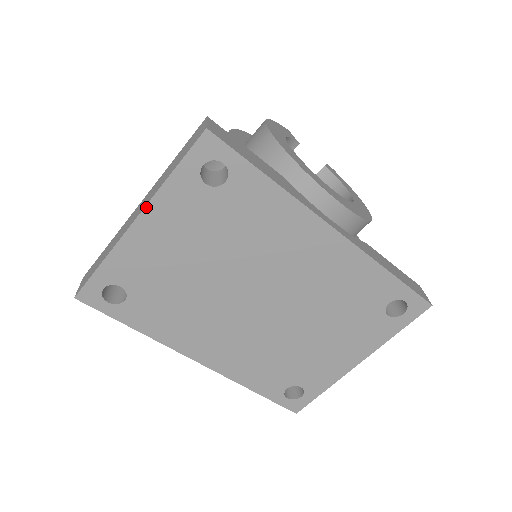
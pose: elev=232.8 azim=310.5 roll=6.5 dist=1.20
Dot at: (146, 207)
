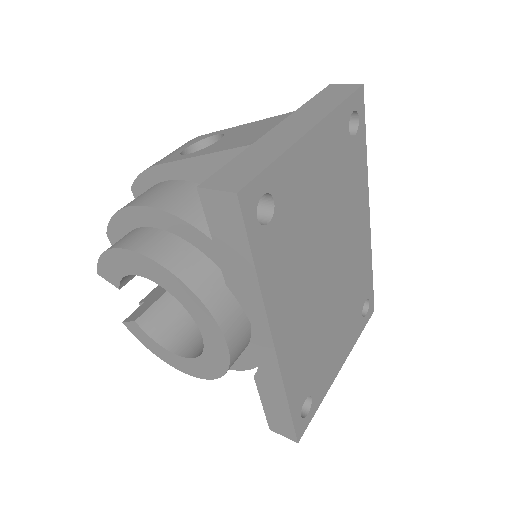
Dot at: (322, 120)
